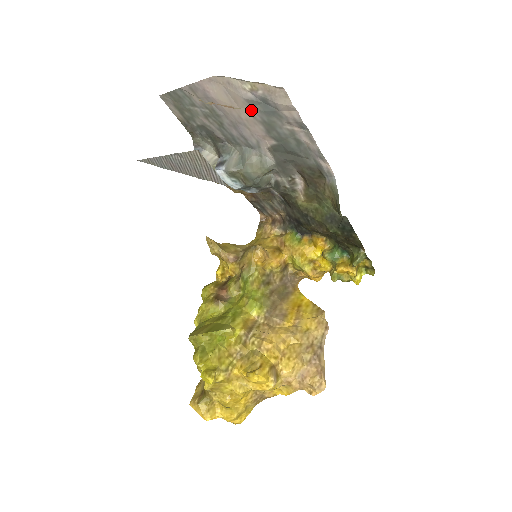
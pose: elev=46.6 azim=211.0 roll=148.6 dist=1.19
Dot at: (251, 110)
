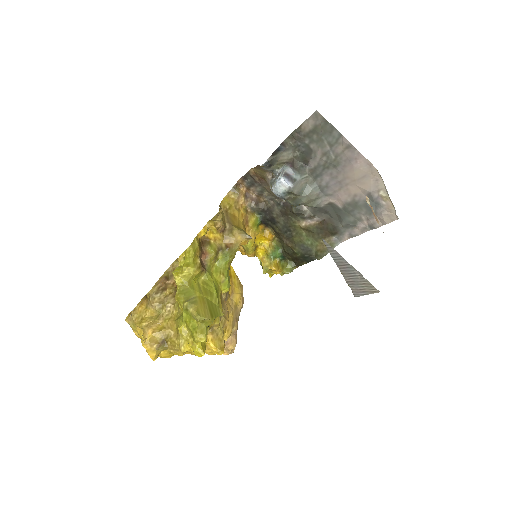
Dot at: (361, 194)
